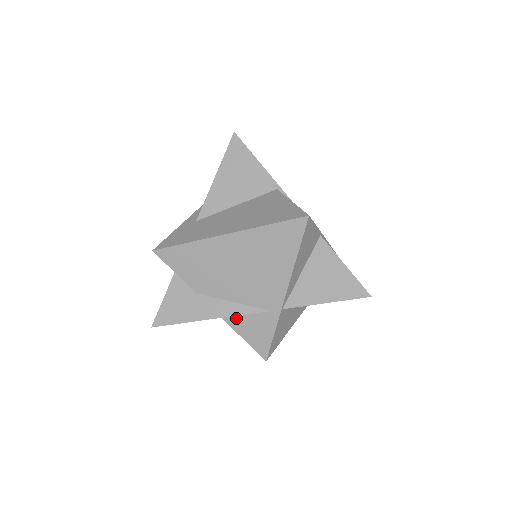
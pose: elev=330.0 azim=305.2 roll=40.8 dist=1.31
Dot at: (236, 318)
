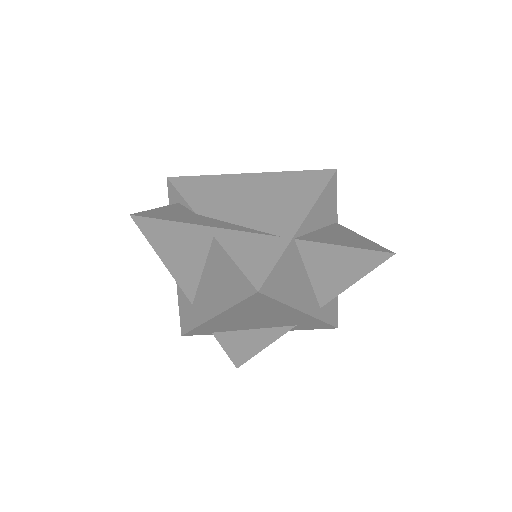
Dot at: (235, 241)
